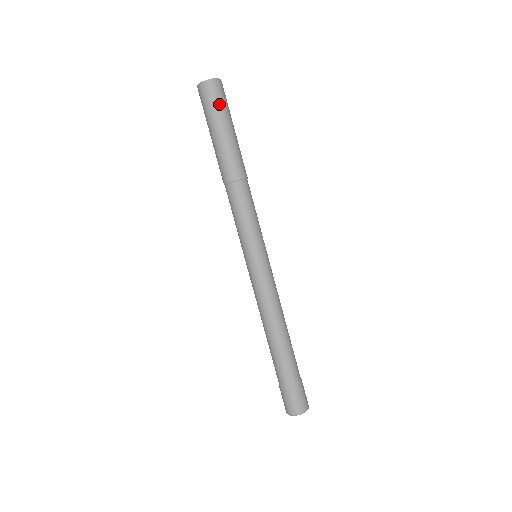
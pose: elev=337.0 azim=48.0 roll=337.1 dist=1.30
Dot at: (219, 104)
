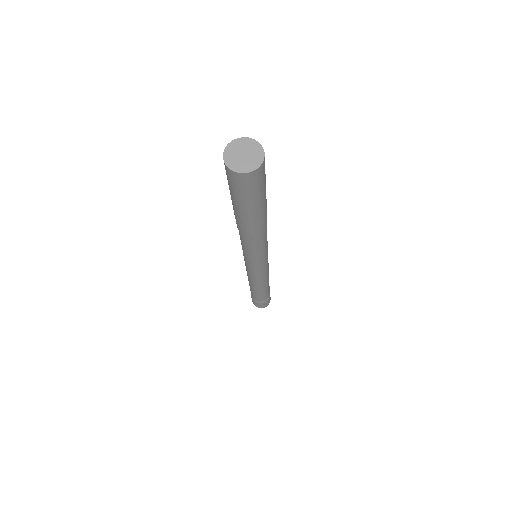
Dot at: (236, 191)
